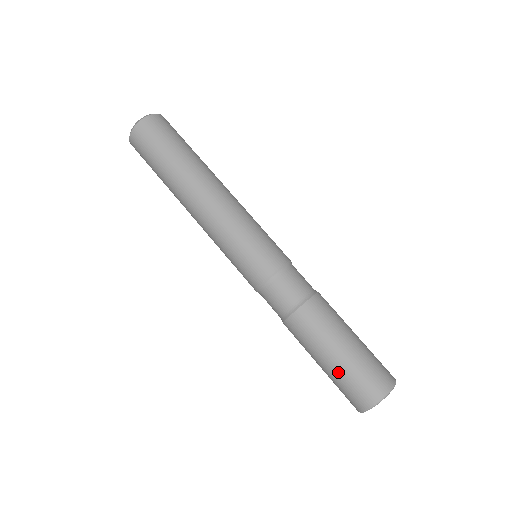
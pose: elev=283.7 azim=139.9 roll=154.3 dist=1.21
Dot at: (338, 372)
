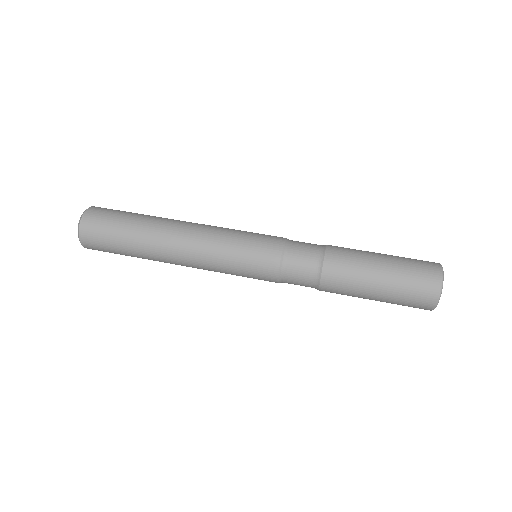
Dot at: (391, 297)
